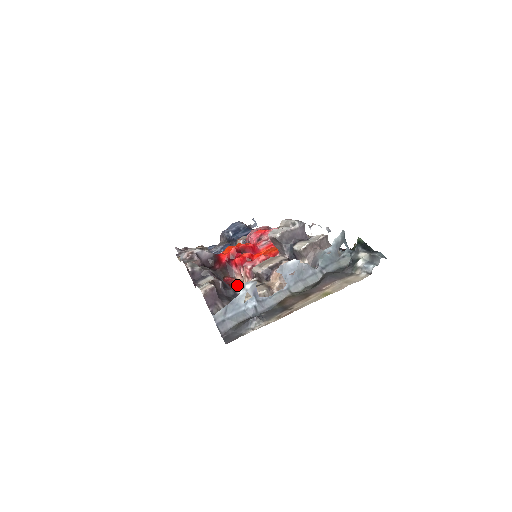
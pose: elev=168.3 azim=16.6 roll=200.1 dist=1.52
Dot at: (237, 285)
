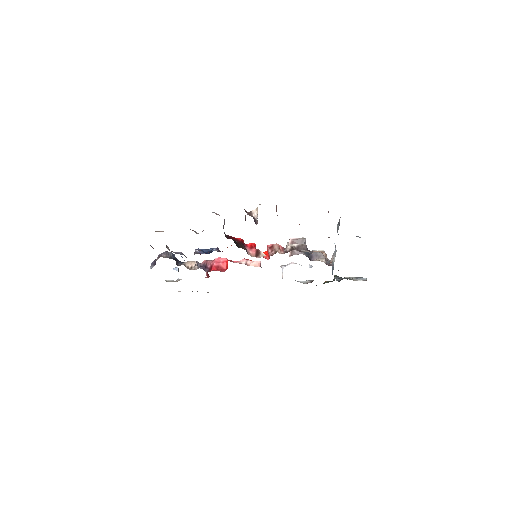
Dot at: occluded
